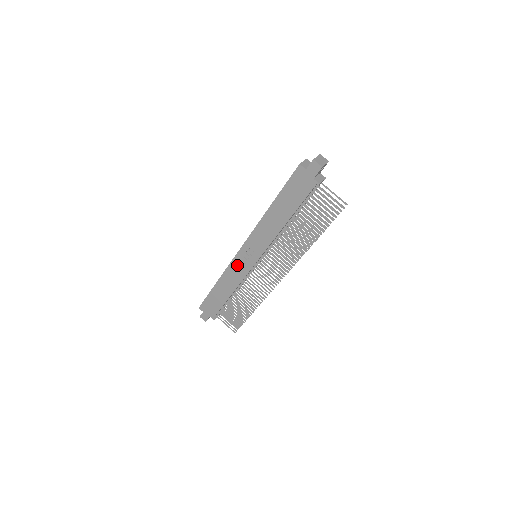
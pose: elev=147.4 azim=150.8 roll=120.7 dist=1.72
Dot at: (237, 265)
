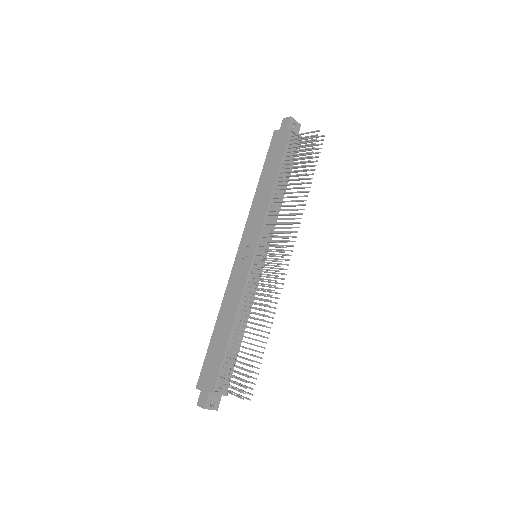
Dot at: (236, 276)
